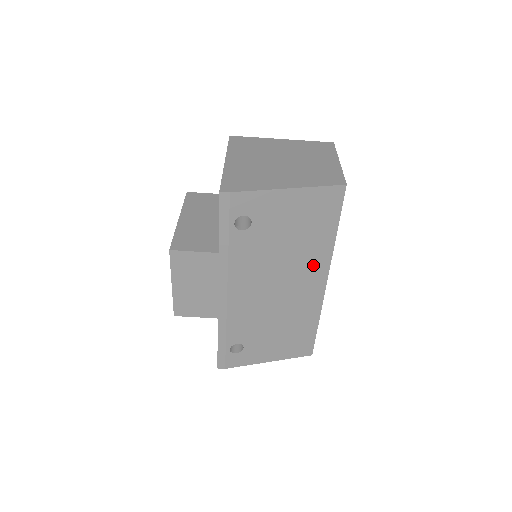
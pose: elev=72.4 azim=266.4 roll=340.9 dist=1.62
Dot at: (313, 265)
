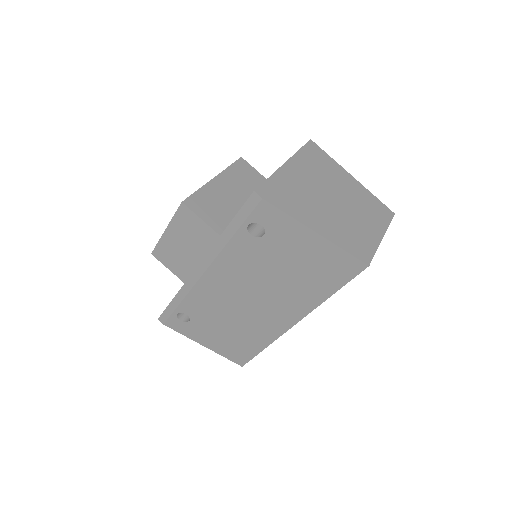
Dot at: (293, 304)
